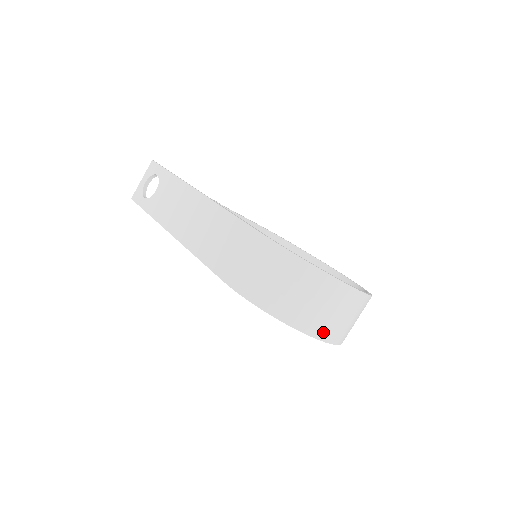
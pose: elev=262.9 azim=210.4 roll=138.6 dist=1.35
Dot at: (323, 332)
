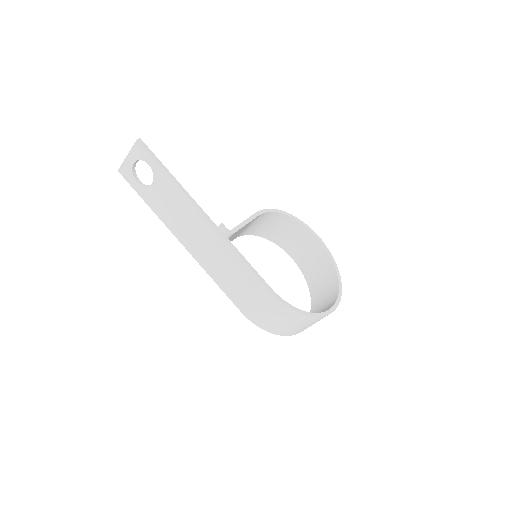
Dot at: occluded
